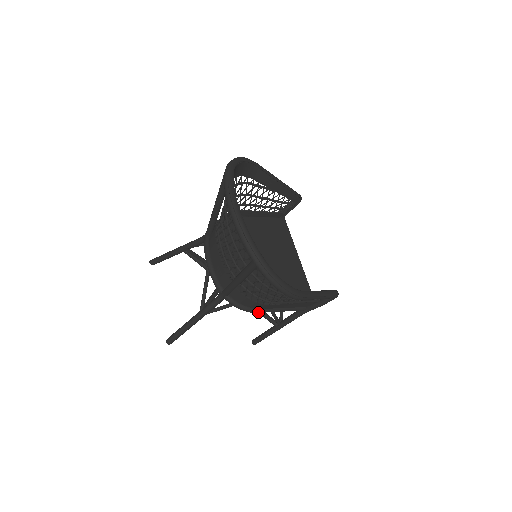
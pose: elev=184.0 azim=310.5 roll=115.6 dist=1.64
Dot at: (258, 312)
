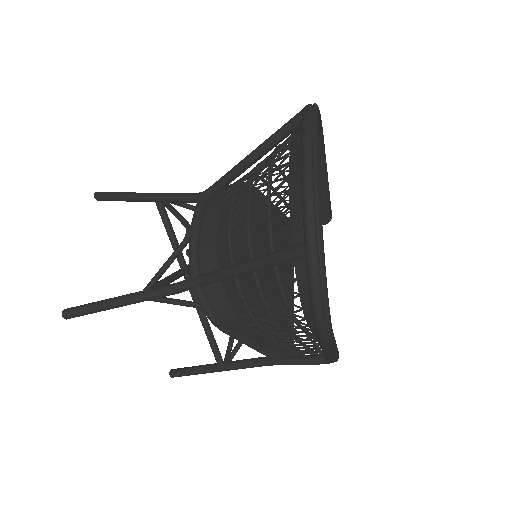
Dot at: (227, 332)
